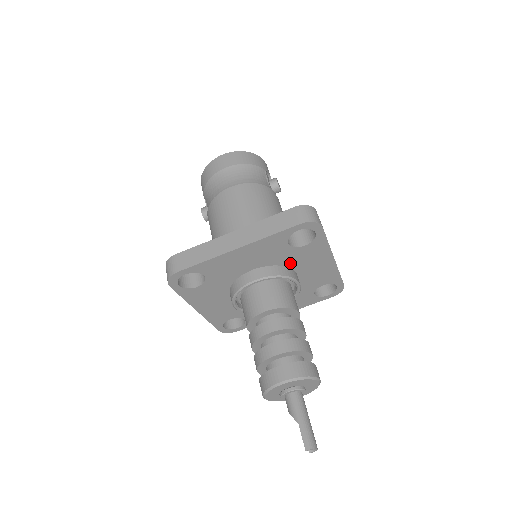
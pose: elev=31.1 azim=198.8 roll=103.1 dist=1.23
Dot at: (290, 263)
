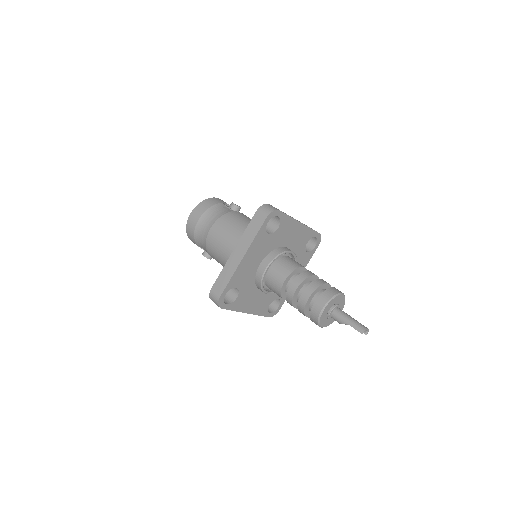
Dot at: (278, 244)
